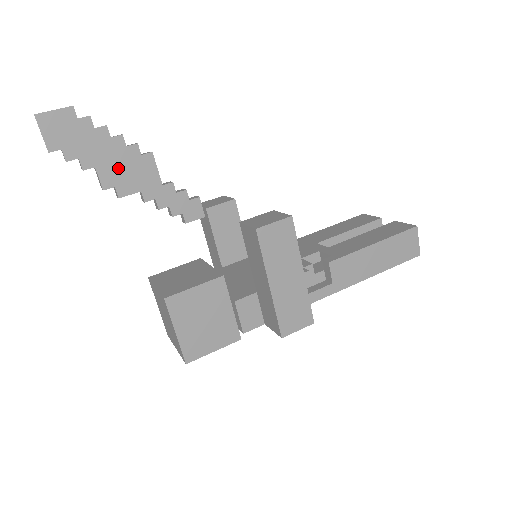
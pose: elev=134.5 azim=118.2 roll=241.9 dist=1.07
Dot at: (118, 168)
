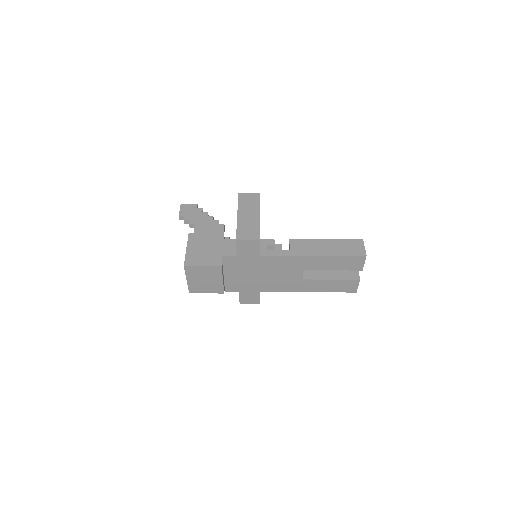
Dot at: (205, 226)
